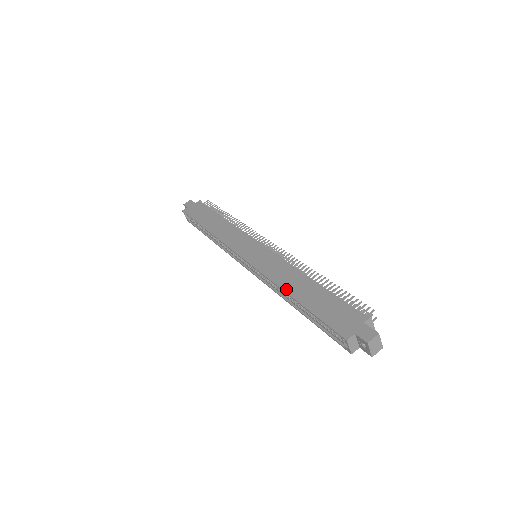
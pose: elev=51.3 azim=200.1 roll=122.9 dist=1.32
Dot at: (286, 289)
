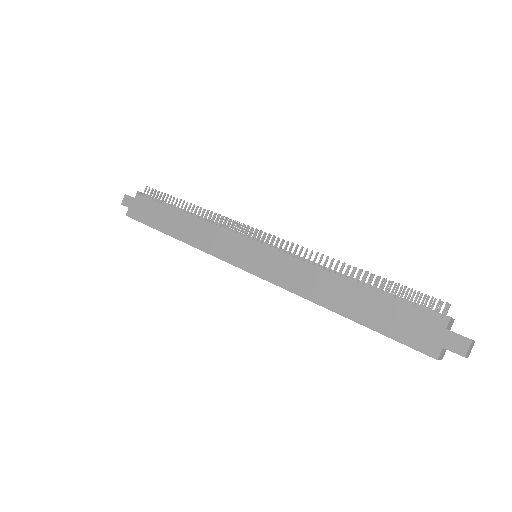
Dot at: (325, 304)
